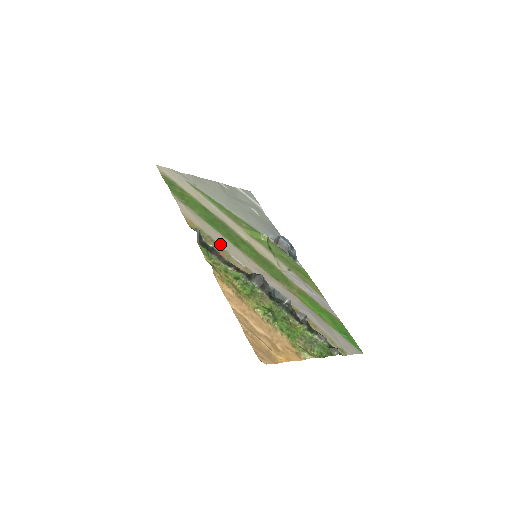
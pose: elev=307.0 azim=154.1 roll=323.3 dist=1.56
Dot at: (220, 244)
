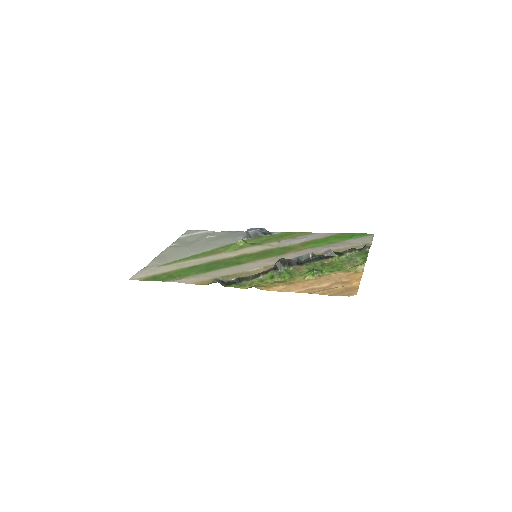
Dot at: (233, 273)
